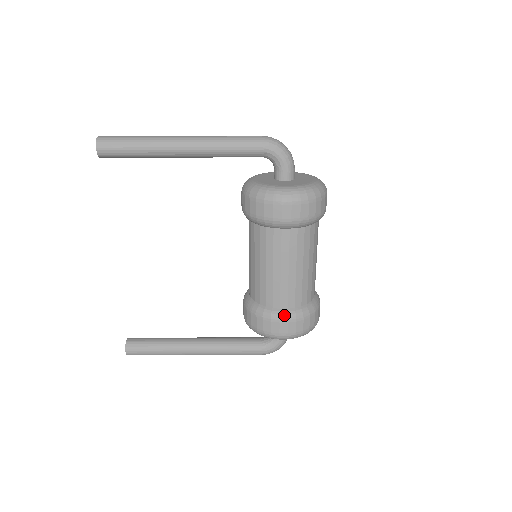
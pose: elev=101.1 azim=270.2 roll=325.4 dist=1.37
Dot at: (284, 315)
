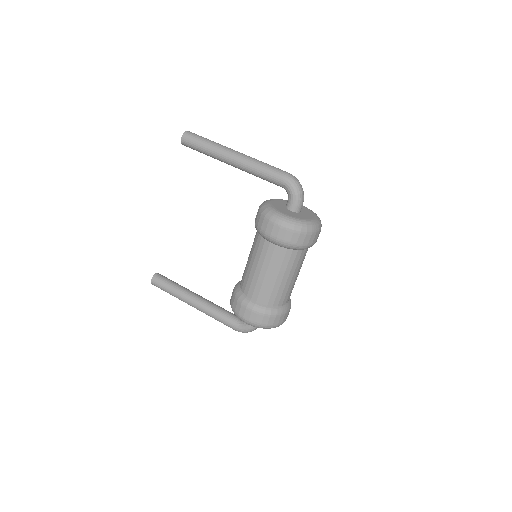
Dot at: (251, 305)
